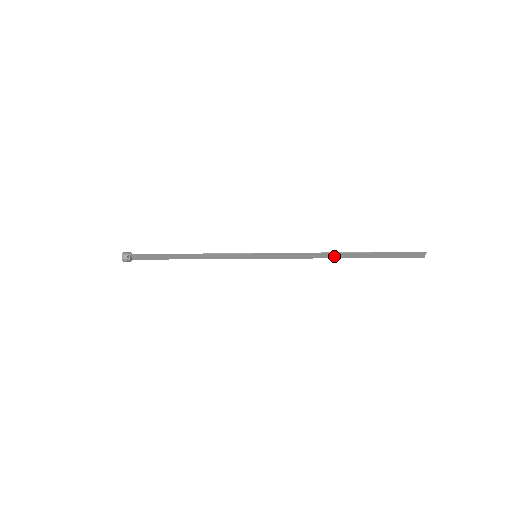
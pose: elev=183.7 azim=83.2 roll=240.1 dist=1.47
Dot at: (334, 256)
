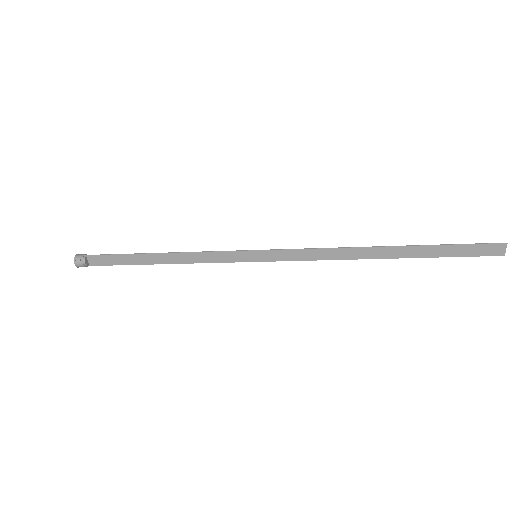
Dot at: (368, 254)
